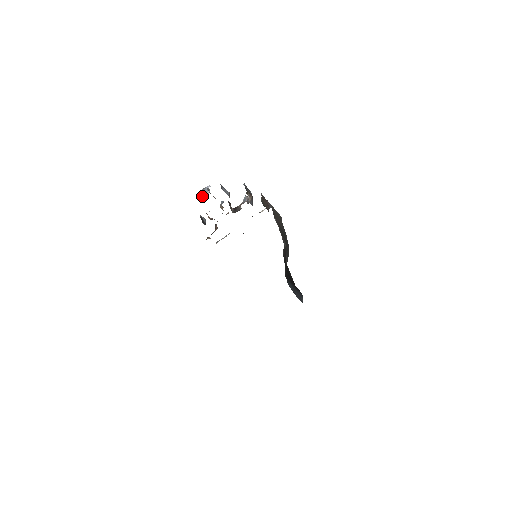
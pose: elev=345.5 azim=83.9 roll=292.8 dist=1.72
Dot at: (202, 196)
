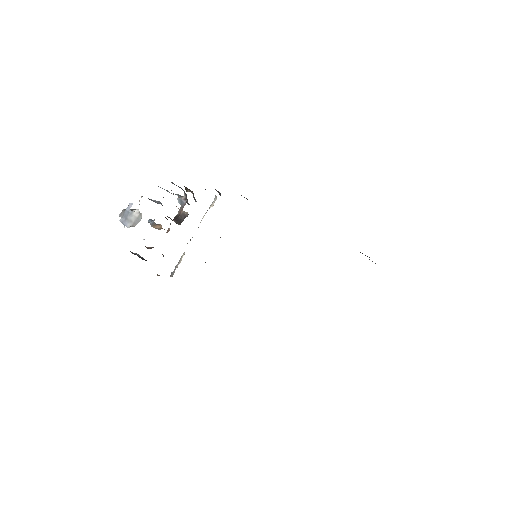
Dot at: (130, 221)
